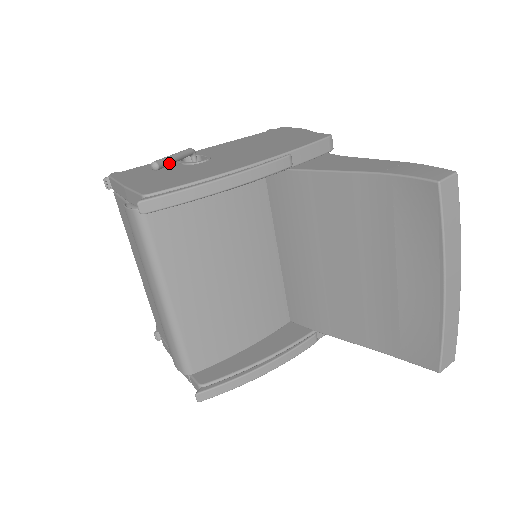
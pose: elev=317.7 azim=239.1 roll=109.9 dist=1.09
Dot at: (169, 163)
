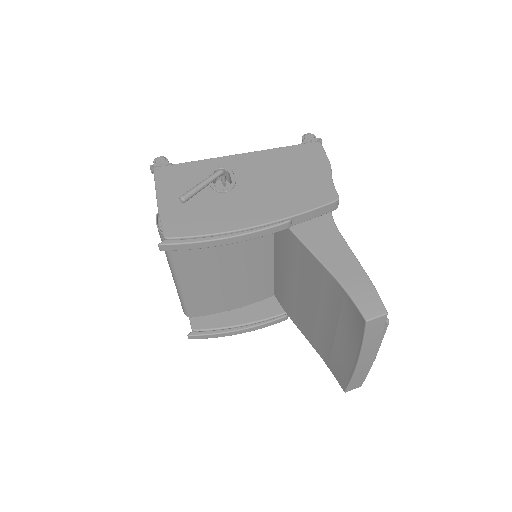
Dot at: occluded
